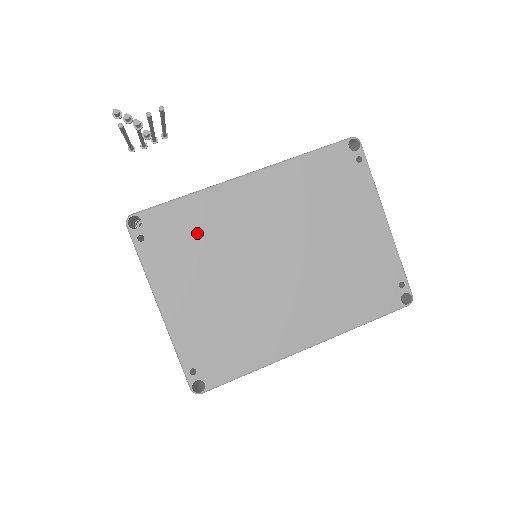
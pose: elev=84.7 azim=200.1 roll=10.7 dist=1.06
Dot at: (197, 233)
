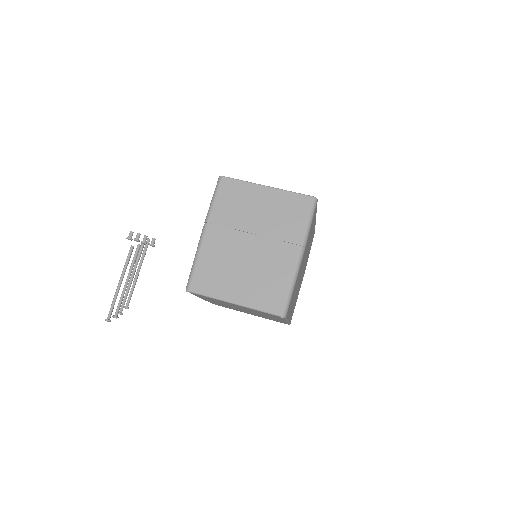
Dot at: occluded
